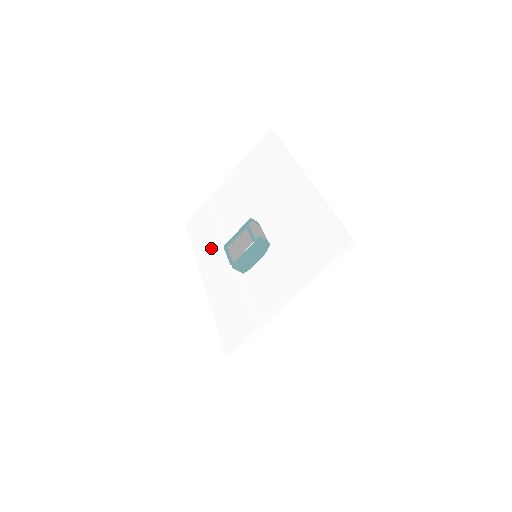
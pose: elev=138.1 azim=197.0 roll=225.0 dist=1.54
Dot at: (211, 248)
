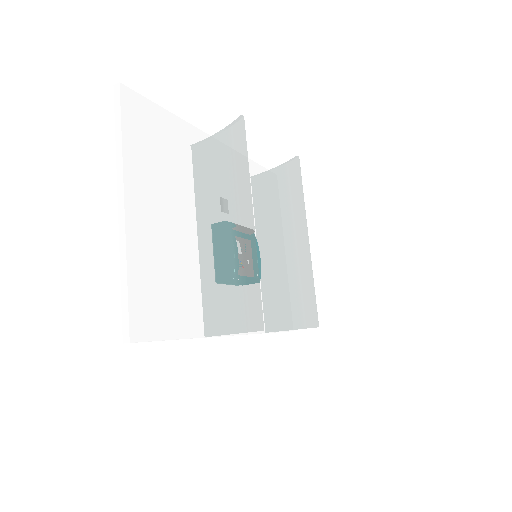
Dot at: occluded
